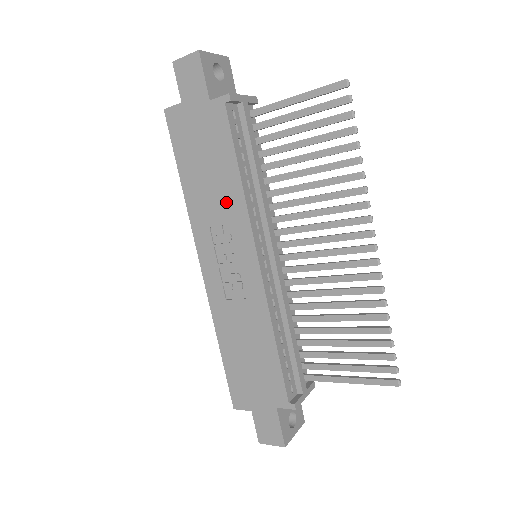
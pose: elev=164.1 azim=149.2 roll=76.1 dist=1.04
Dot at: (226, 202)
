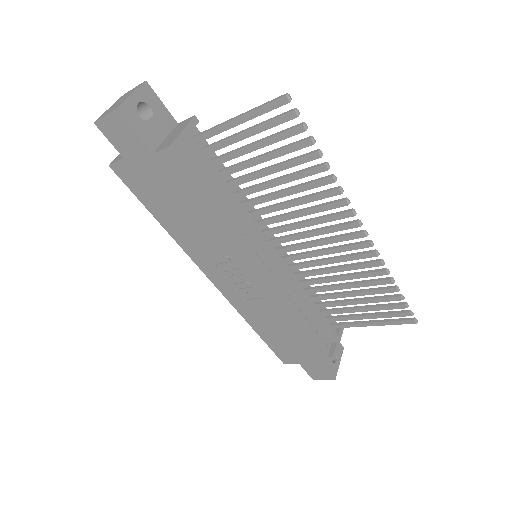
Dot at: (211, 234)
